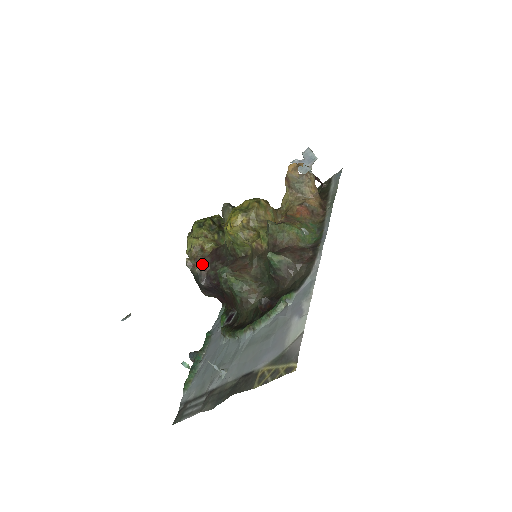
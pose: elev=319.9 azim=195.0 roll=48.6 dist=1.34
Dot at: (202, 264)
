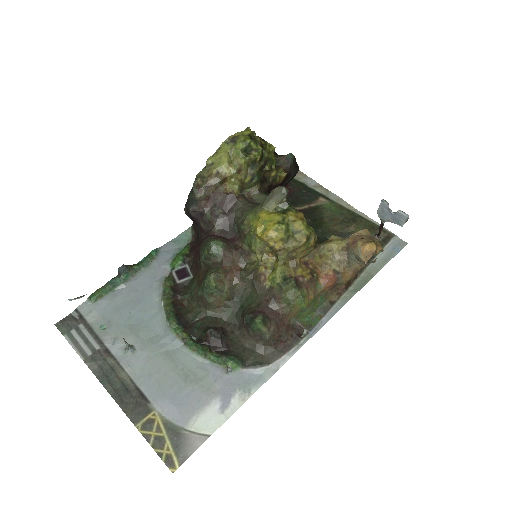
Dot at: (208, 197)
